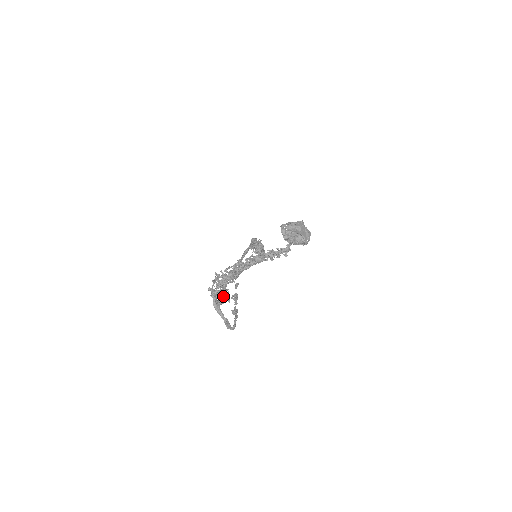
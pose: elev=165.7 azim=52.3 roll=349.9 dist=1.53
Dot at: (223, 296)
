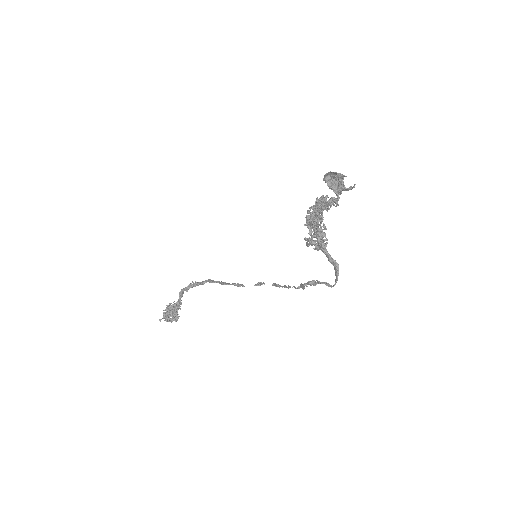
Dot at: (322, 237)
